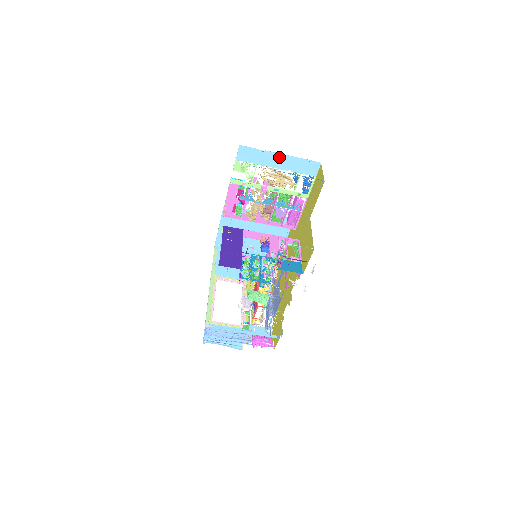
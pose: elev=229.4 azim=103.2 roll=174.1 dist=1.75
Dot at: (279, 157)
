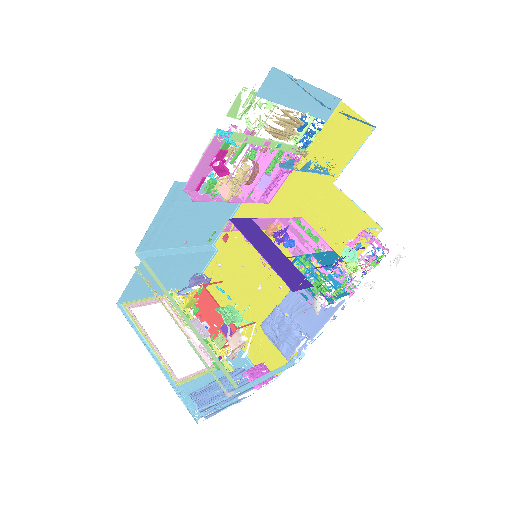
Dot at: (307, 90)
